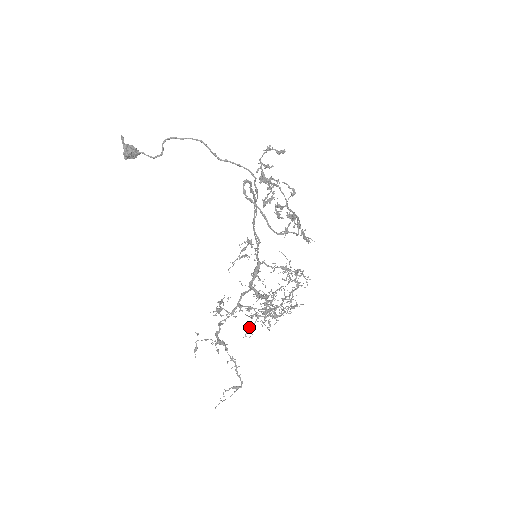
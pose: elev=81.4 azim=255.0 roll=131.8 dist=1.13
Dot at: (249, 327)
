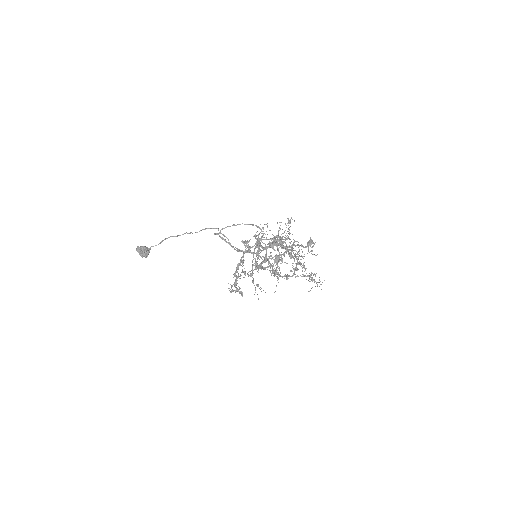
Dot at: (280, 239)
